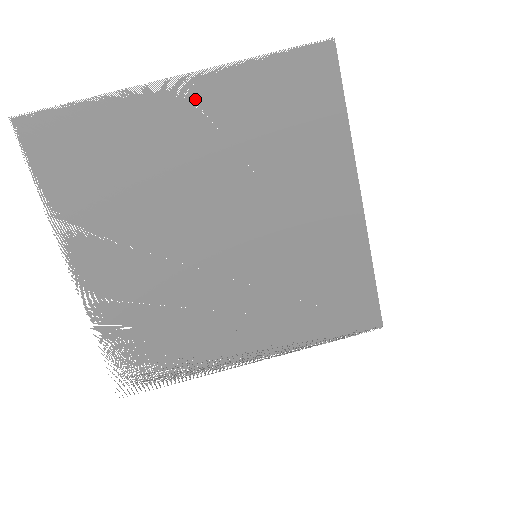
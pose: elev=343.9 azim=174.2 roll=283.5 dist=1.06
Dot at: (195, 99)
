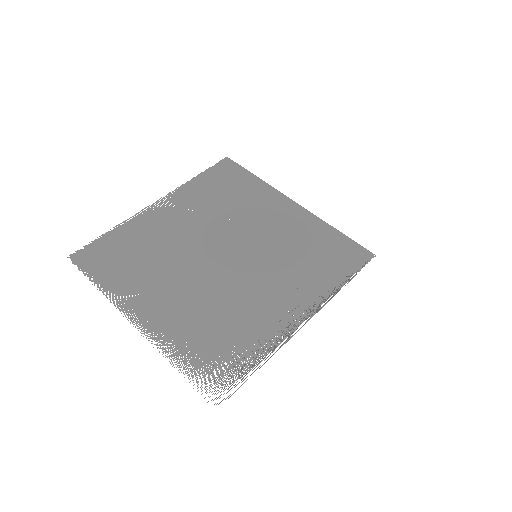
Dot at: (171, 205)
